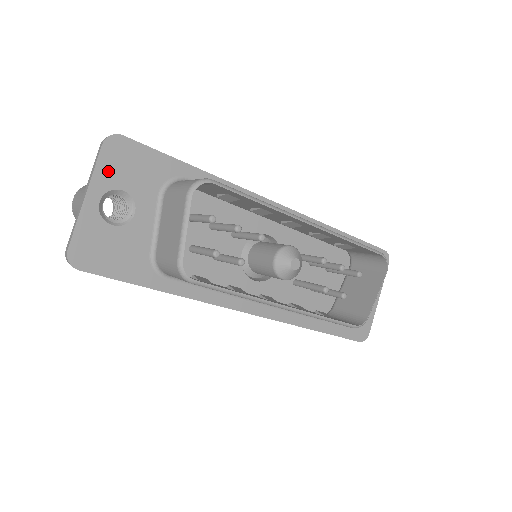
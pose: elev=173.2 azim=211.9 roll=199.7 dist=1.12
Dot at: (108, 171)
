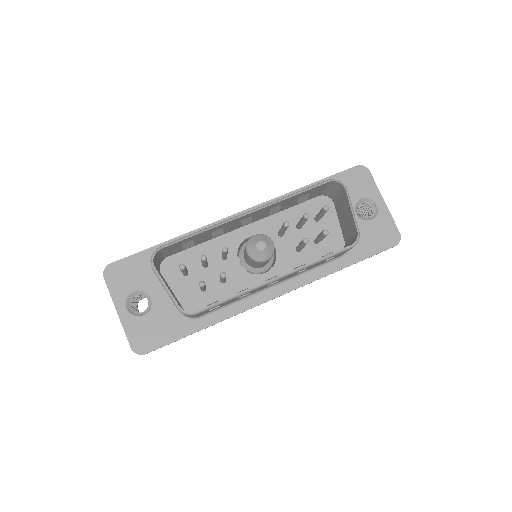
Dot at: (118, 289)
